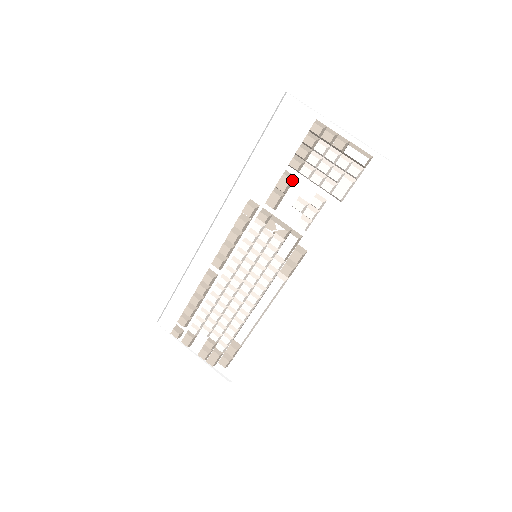
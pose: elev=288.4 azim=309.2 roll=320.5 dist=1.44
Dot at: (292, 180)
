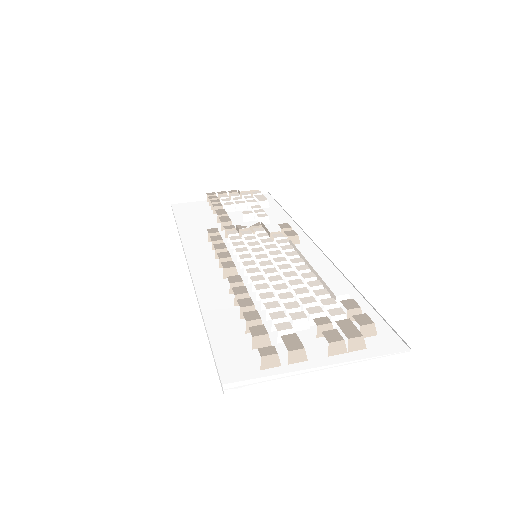
Dot at: occluded
